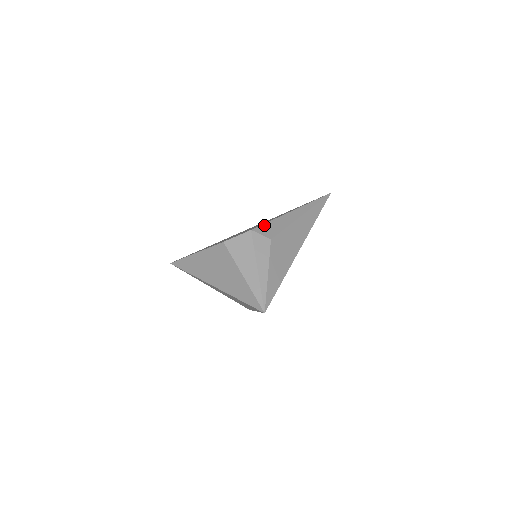
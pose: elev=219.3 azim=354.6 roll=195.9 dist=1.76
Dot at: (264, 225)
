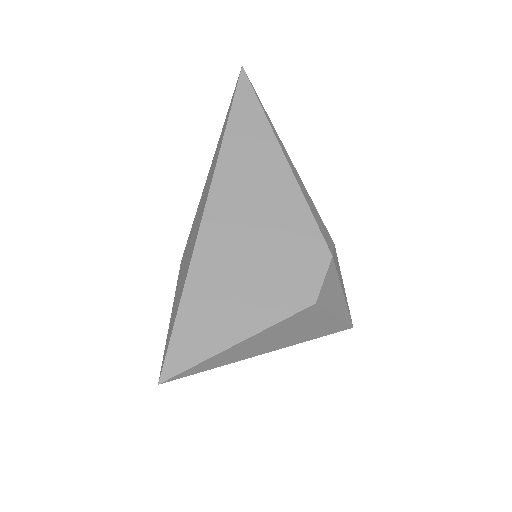
Dot at: (321, 229)
